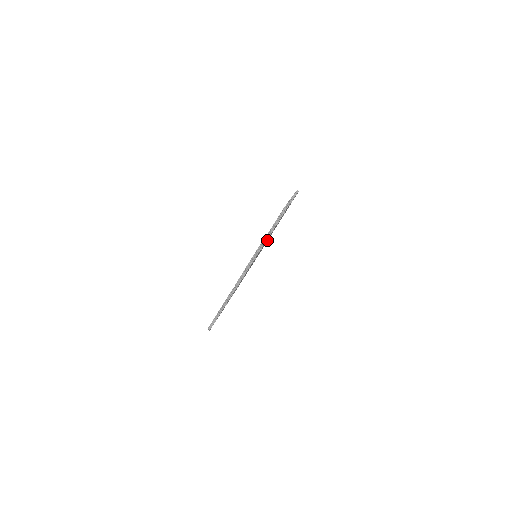
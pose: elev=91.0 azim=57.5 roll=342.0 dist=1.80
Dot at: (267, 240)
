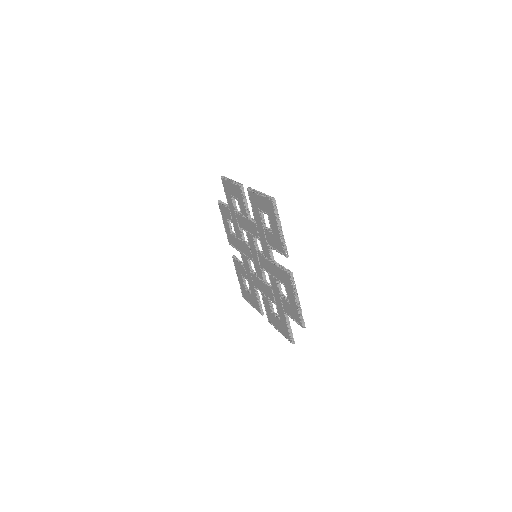
Dot at: occluded
